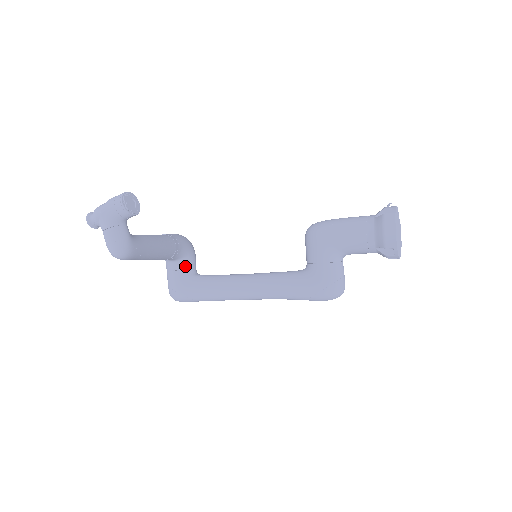
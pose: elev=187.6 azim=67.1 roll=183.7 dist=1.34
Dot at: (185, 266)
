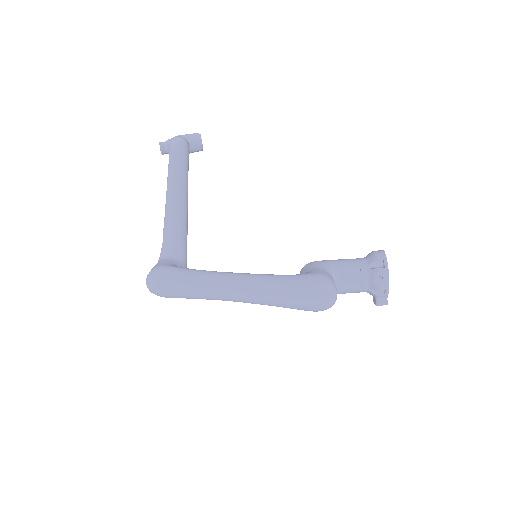
Dot at: (178, 263)
